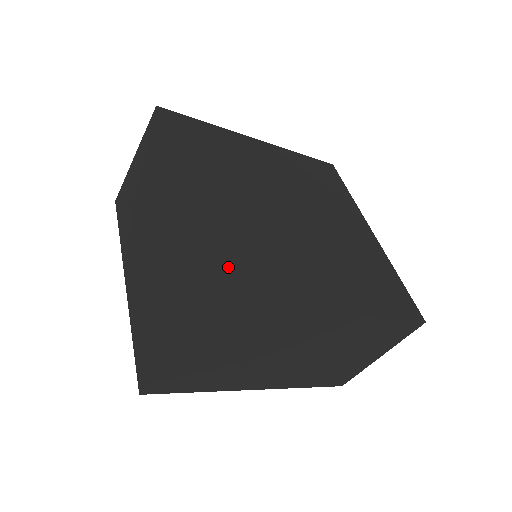
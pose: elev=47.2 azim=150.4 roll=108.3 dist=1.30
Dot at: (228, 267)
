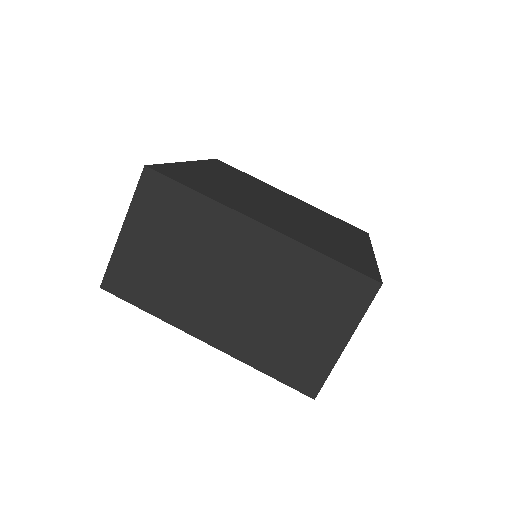
Dot at: (184, 176)
